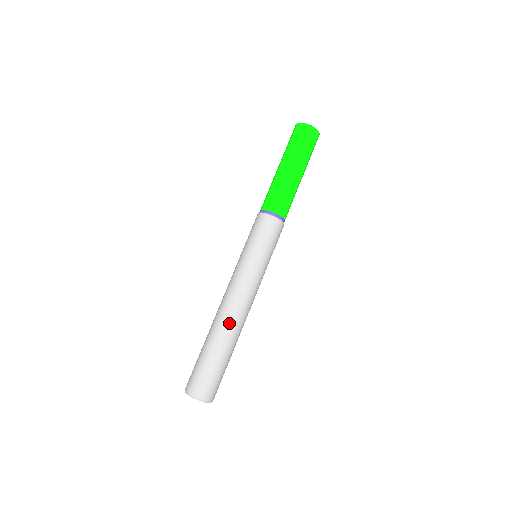
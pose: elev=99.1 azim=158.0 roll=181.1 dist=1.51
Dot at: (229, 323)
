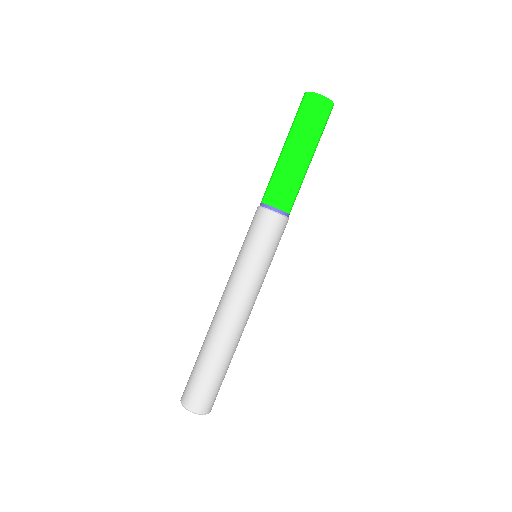
Dot at: (238, 338)
